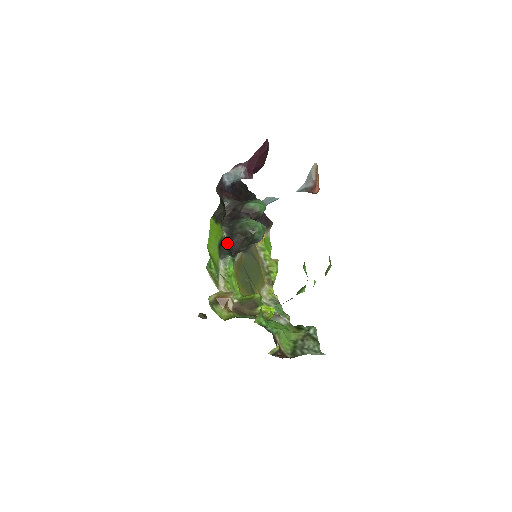
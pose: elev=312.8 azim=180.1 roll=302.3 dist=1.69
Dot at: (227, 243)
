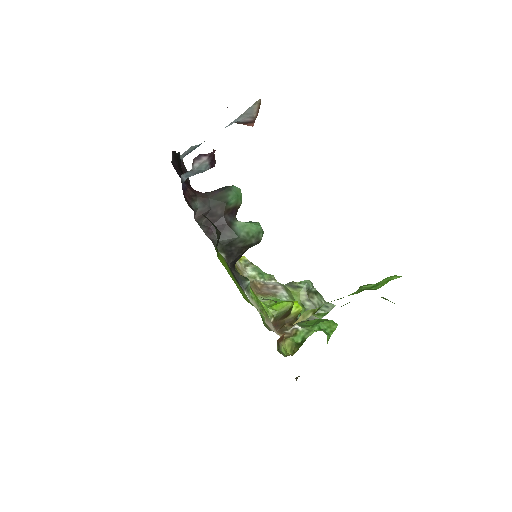
Dot at: (230, 263)
